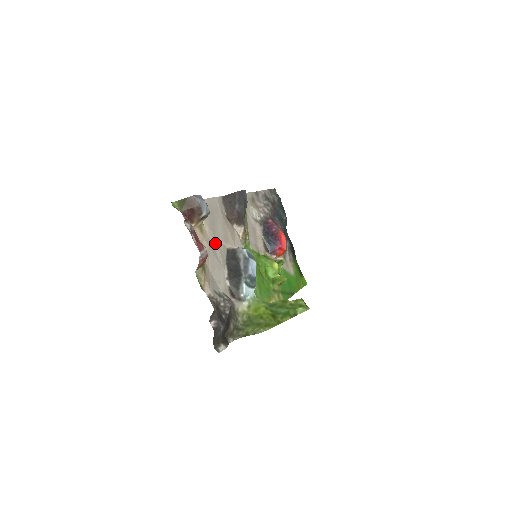
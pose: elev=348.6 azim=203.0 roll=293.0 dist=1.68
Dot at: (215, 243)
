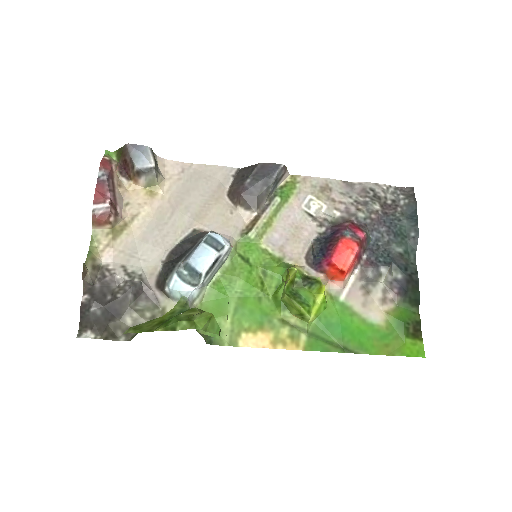
Dot at: (171, 215)
